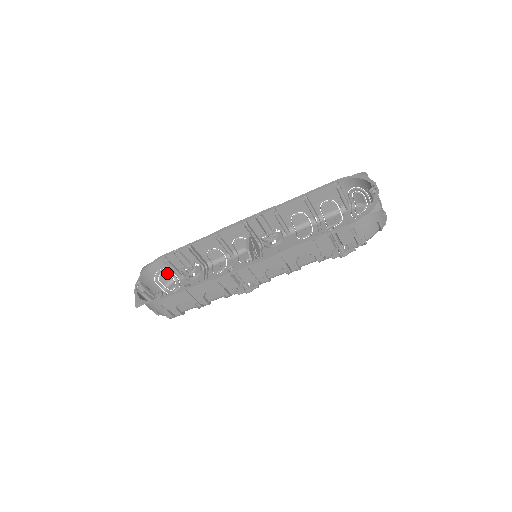
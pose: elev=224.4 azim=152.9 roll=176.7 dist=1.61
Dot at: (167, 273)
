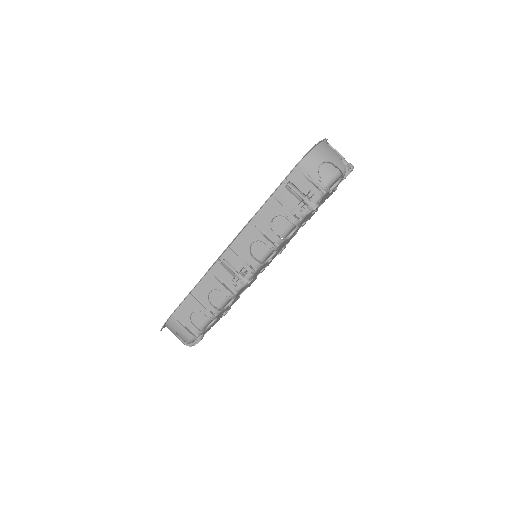
Dot at: occluded
